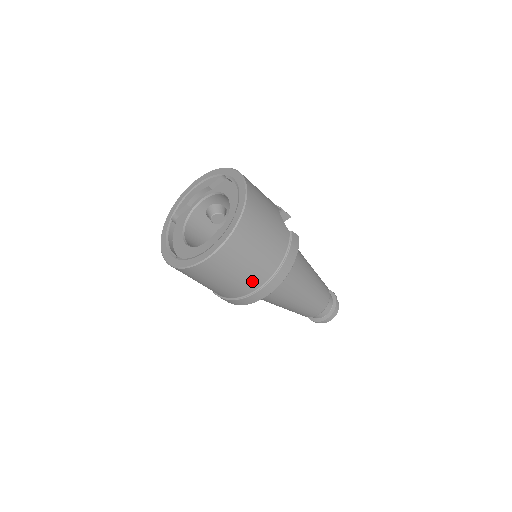
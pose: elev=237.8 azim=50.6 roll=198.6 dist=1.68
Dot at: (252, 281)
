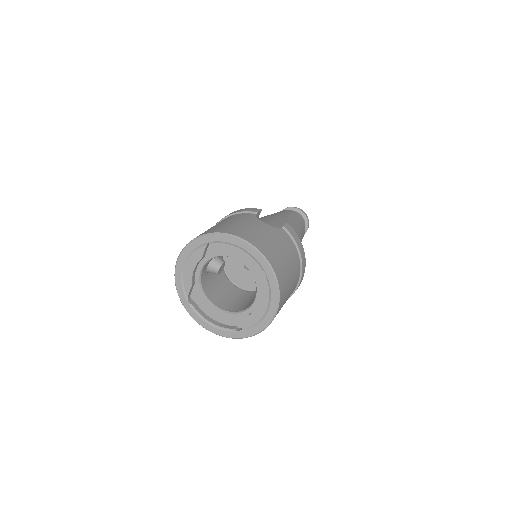
Dot at: (294, 288)
